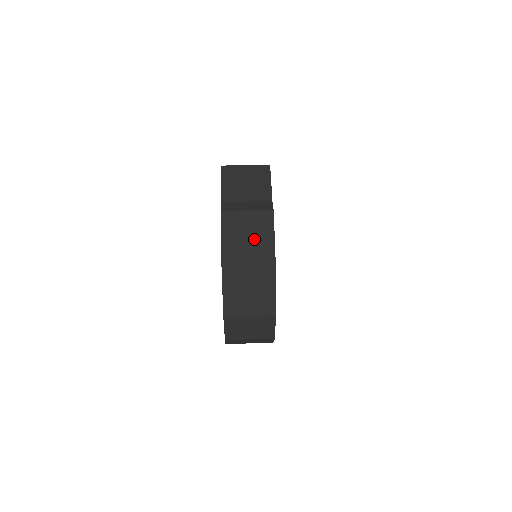
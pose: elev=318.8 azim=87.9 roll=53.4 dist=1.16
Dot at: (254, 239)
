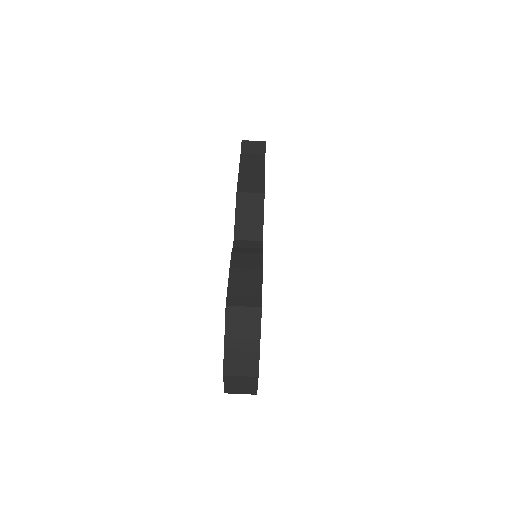
Dot at: (245, 368)
